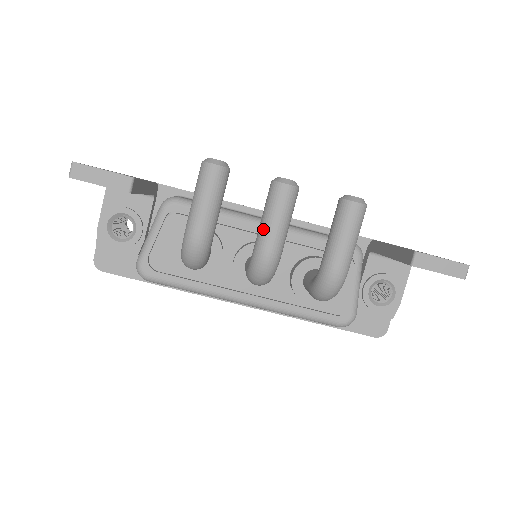
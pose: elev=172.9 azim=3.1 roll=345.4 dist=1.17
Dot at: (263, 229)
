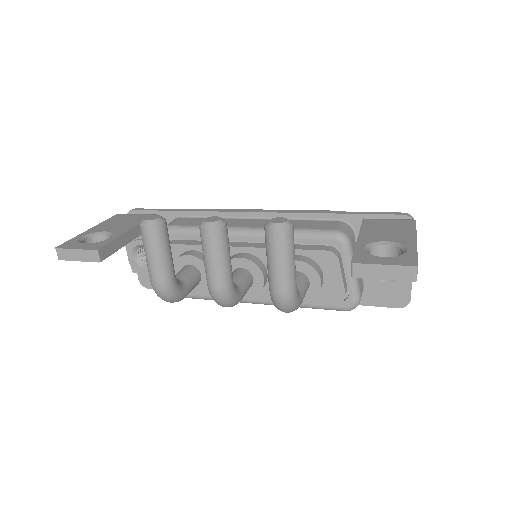
Dot at: (205, 269)
